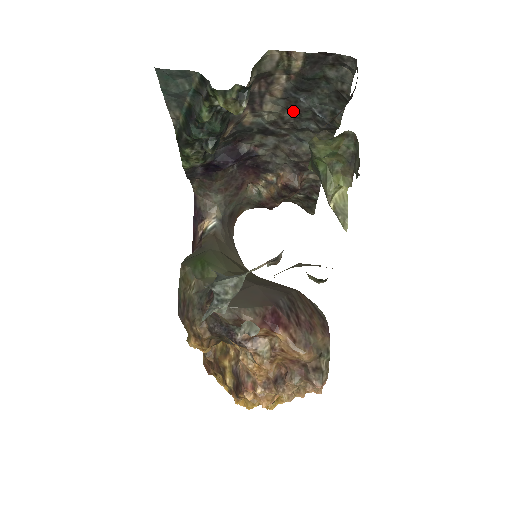
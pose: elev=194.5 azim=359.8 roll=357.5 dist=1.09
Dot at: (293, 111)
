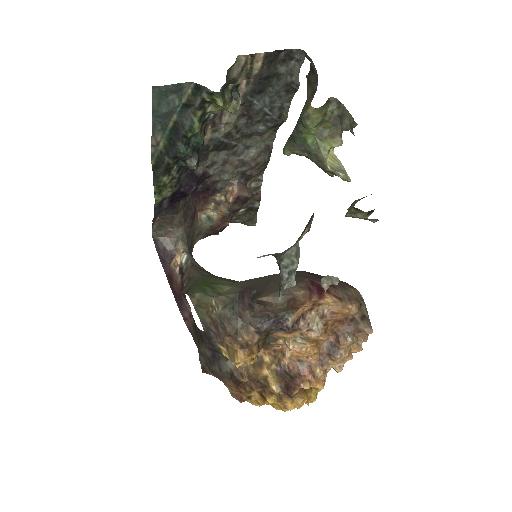
Dot at: (246, 117)
